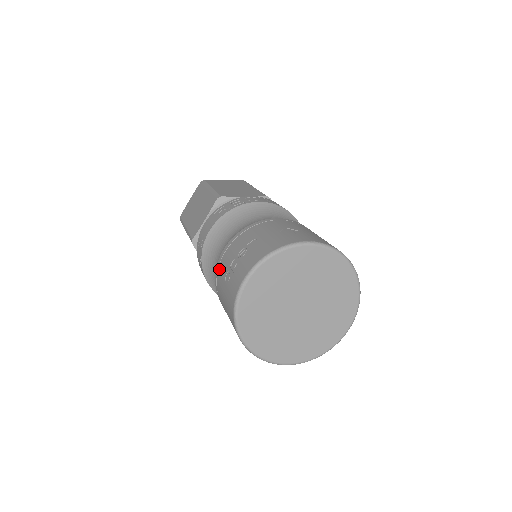
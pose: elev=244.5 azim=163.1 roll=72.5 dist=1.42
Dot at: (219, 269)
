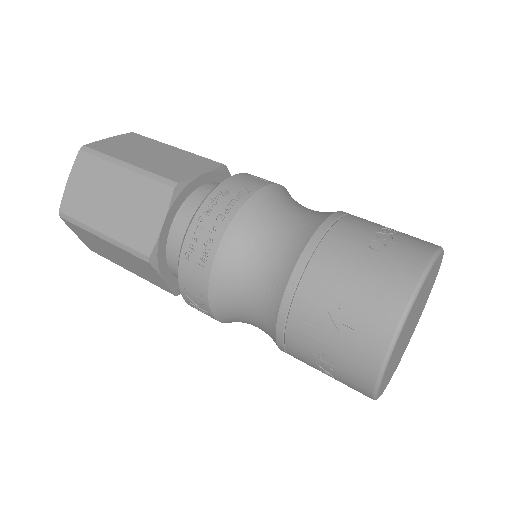
Dot at: (333, 233)
